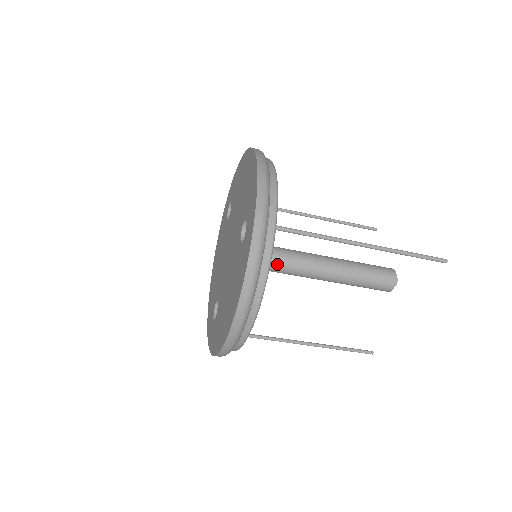
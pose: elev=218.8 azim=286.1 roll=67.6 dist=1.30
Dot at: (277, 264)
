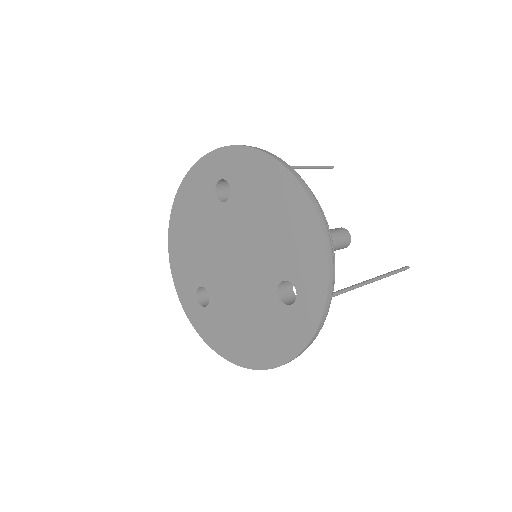
Dot at: occluded
